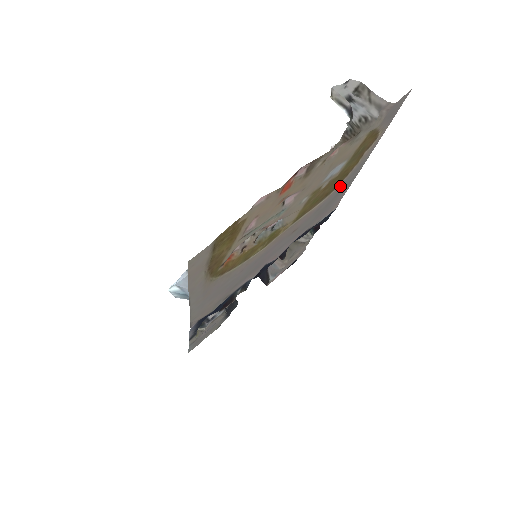
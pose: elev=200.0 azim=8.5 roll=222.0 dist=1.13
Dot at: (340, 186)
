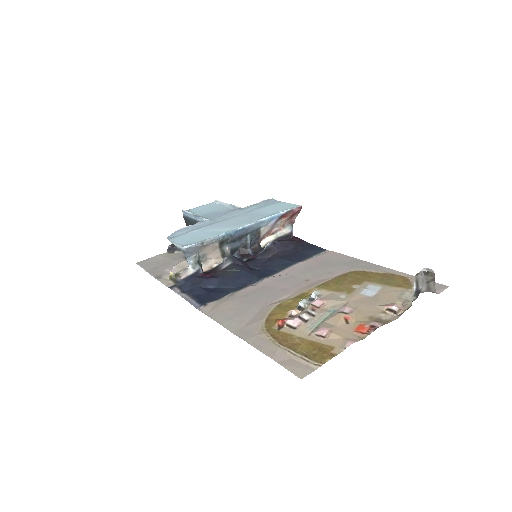
Dot at: (352, 267)
